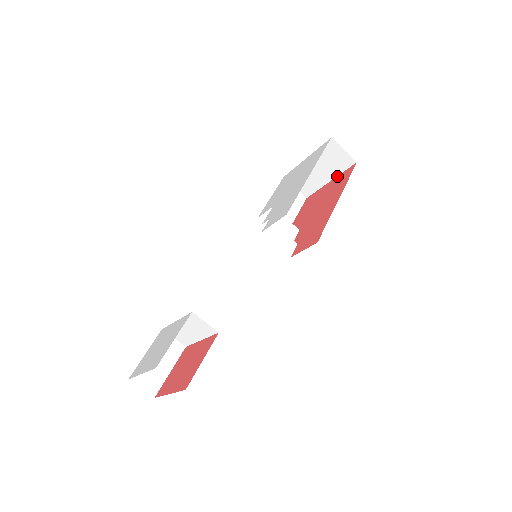
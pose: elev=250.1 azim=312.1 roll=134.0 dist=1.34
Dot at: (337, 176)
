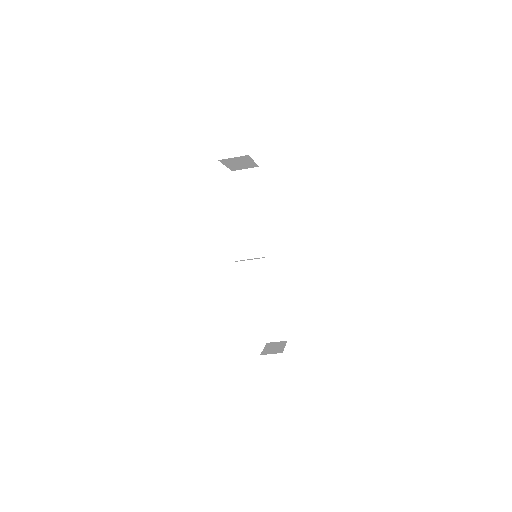
Dot at: (252, 160)
